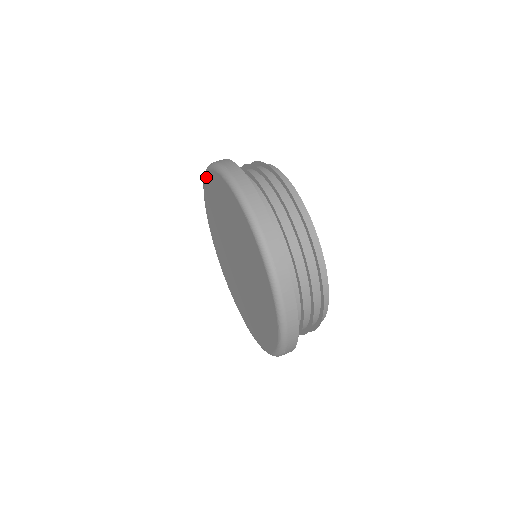
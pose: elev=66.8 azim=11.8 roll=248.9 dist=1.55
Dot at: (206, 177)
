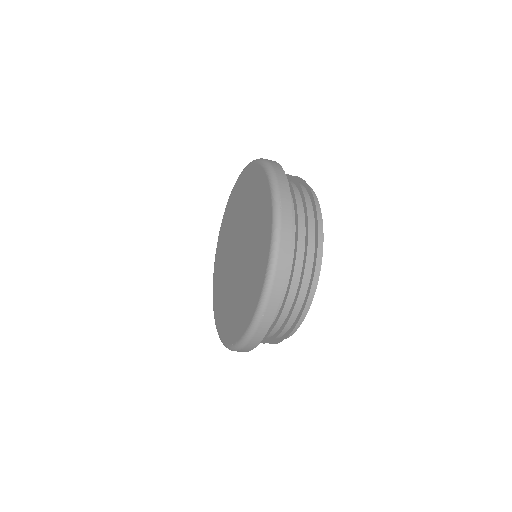
Dot at: (234, 186)
